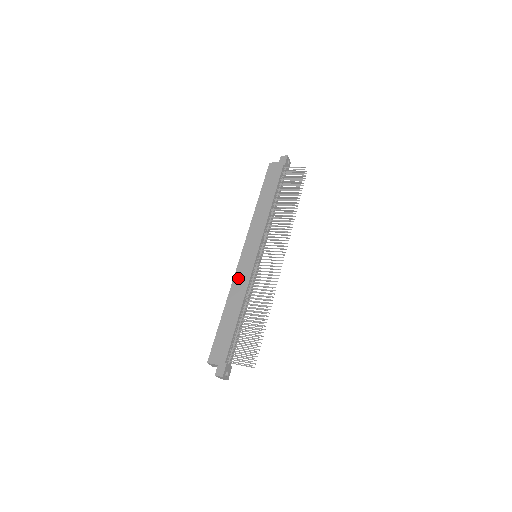
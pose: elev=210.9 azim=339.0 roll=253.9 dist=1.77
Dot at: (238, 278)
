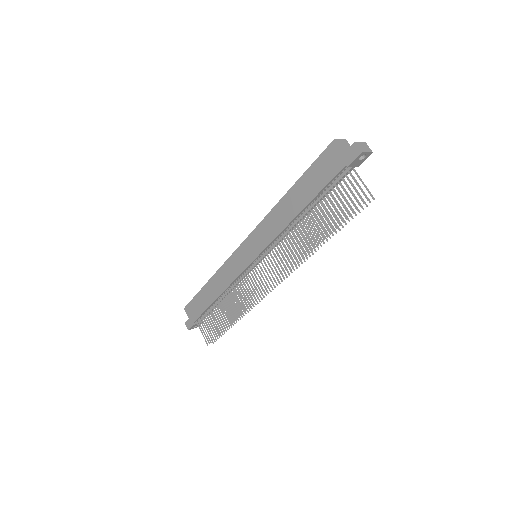
Dot at: (228, 267)
